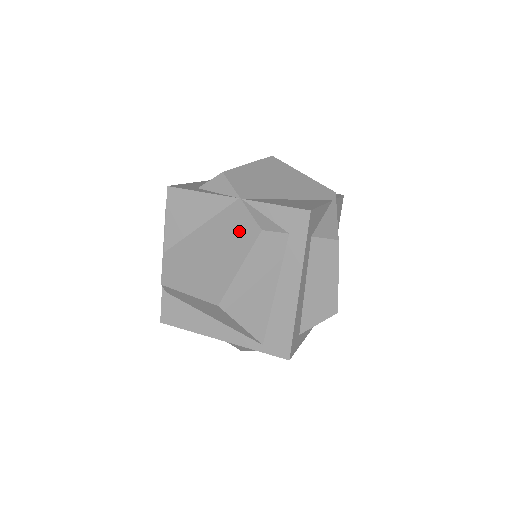
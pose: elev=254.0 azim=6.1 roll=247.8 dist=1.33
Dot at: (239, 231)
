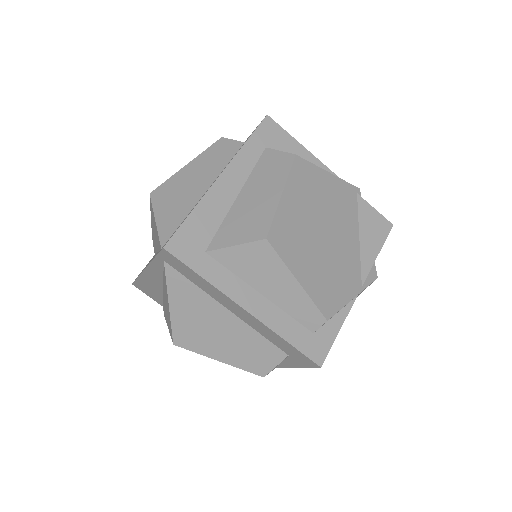
Dot at: occluded
